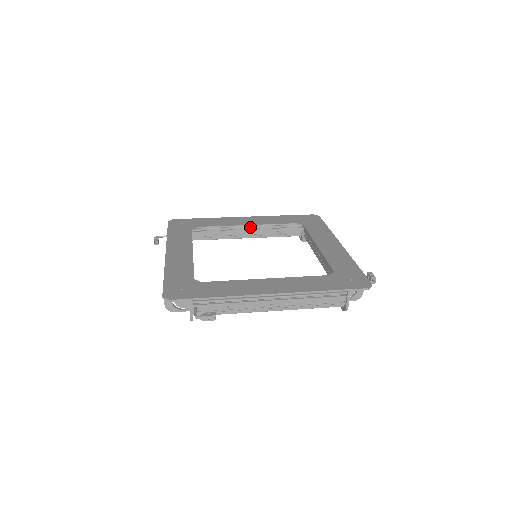
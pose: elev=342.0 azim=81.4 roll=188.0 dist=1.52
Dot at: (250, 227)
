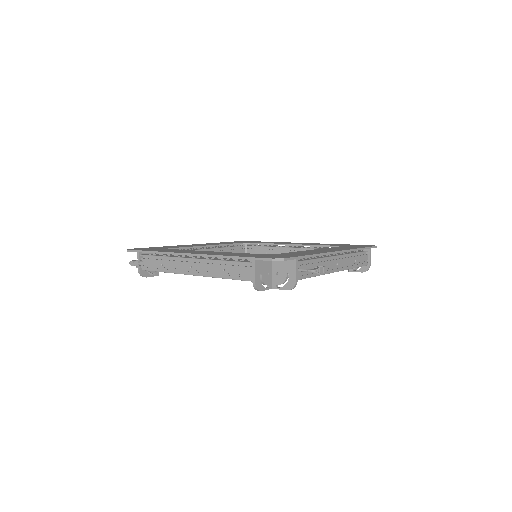
Dot at: (296, 248)
